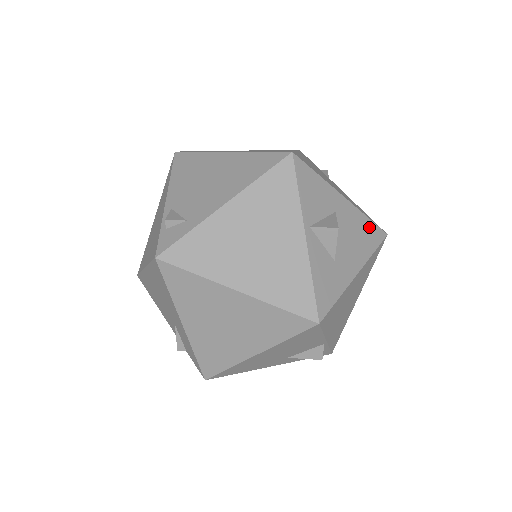
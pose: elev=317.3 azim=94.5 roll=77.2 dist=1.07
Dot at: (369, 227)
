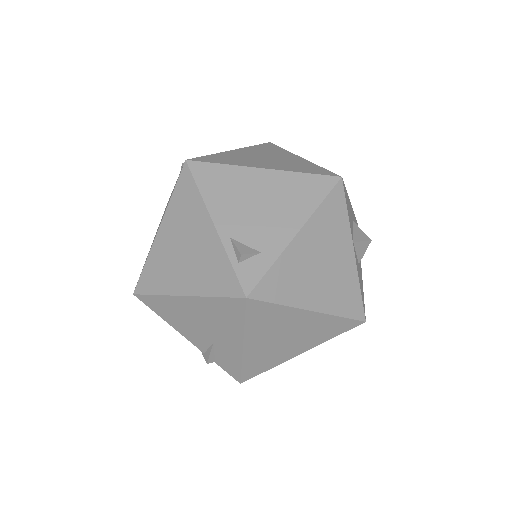
Dot at: (356, 223)
